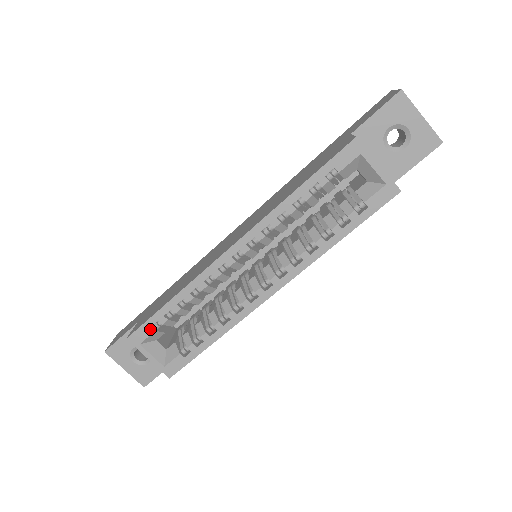
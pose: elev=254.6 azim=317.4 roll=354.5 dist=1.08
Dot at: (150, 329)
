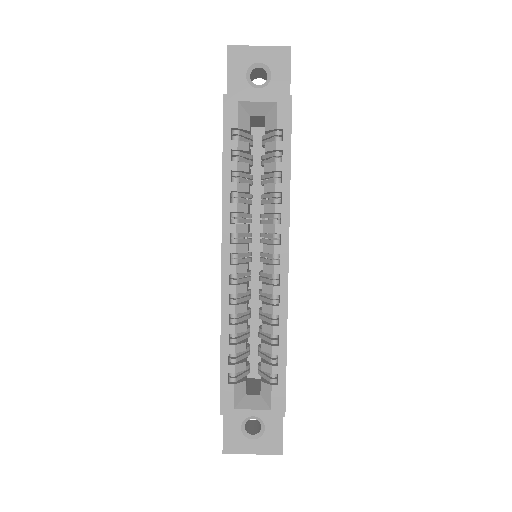
Dot at: (229, 387)
